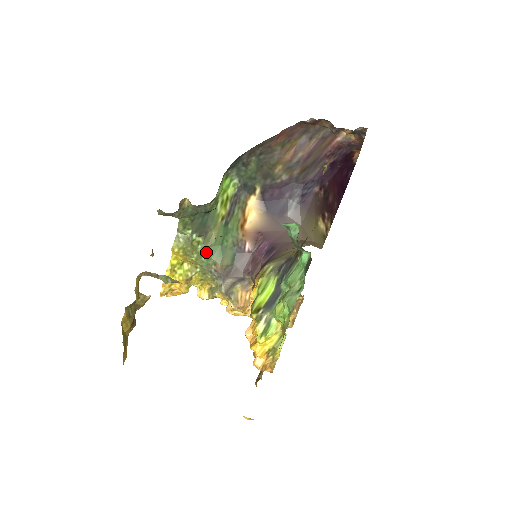
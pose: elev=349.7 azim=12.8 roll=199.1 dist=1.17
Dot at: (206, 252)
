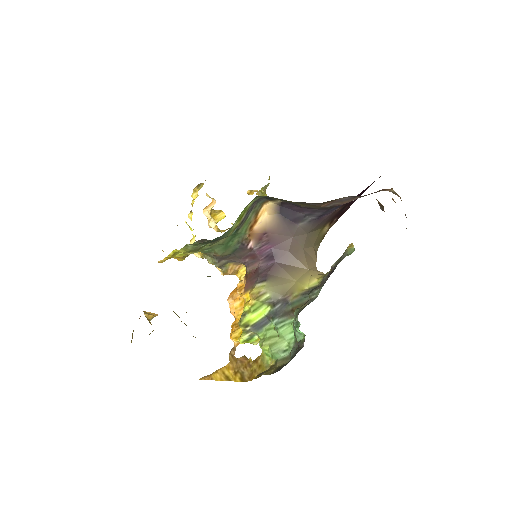
Dot at: (210, 247)
